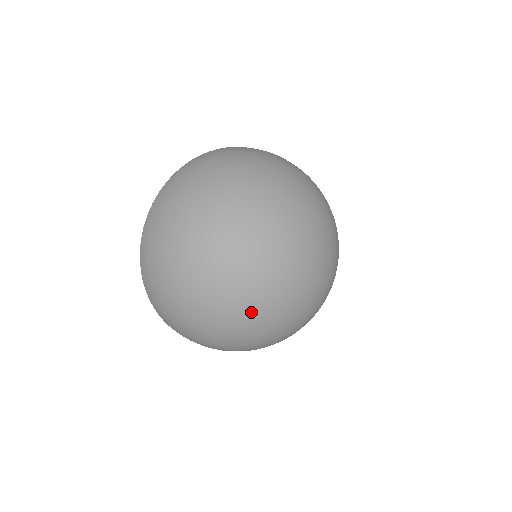
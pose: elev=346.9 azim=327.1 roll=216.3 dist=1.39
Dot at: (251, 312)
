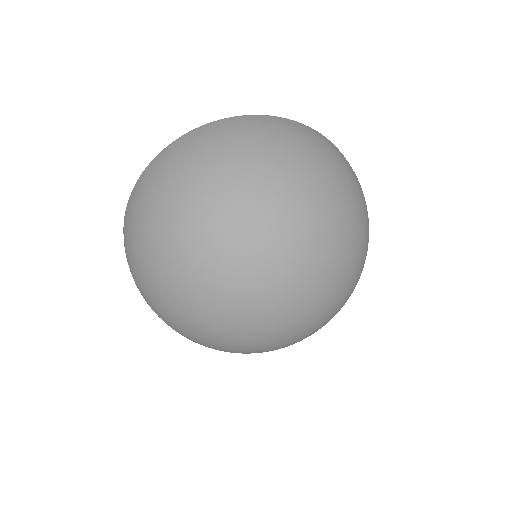
Dot at: (202, 296)
